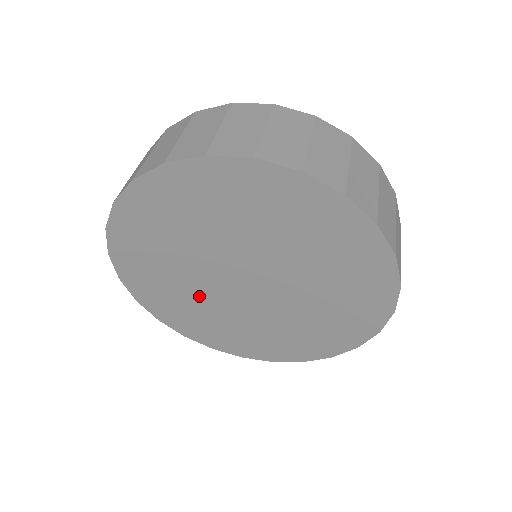
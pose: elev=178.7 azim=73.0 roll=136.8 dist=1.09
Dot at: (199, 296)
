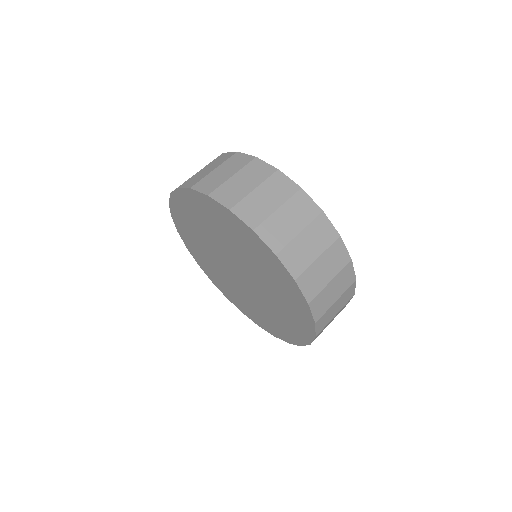
Dot at: (211, 257)
